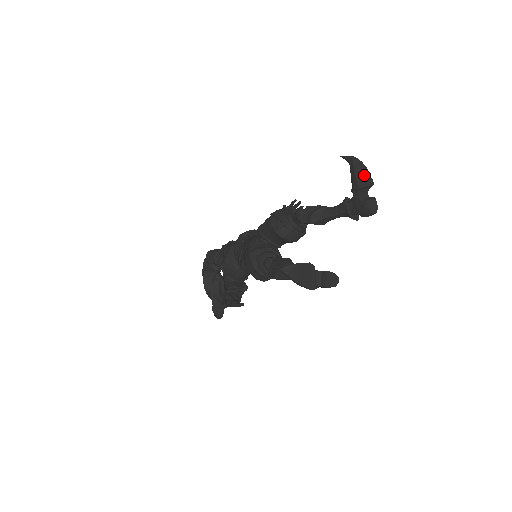
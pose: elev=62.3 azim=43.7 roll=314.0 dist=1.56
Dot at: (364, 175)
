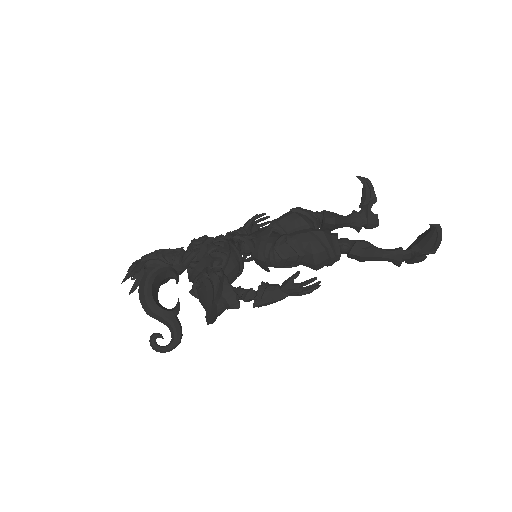
Dot at: occluded
